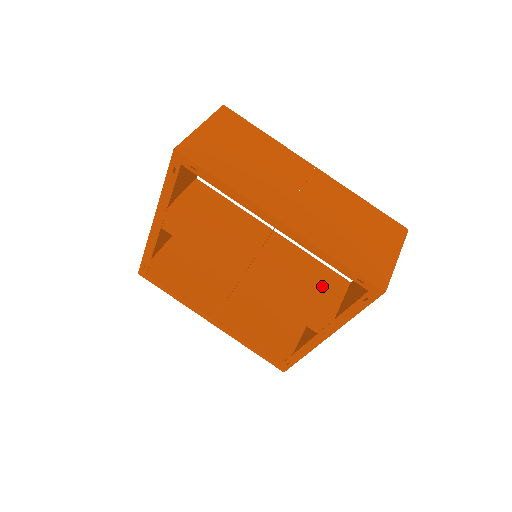
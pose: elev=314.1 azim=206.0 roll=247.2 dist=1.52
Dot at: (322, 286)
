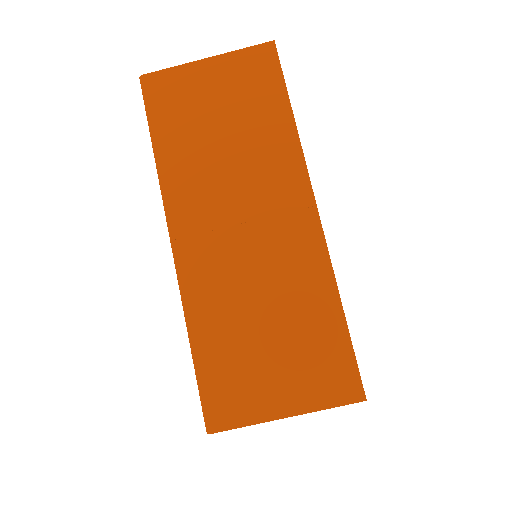
Dot at: occluded
